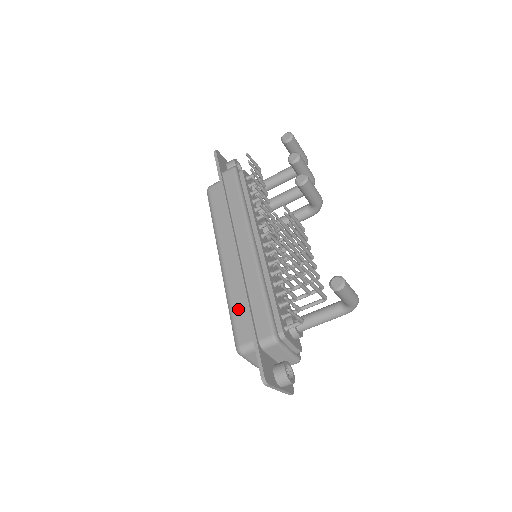
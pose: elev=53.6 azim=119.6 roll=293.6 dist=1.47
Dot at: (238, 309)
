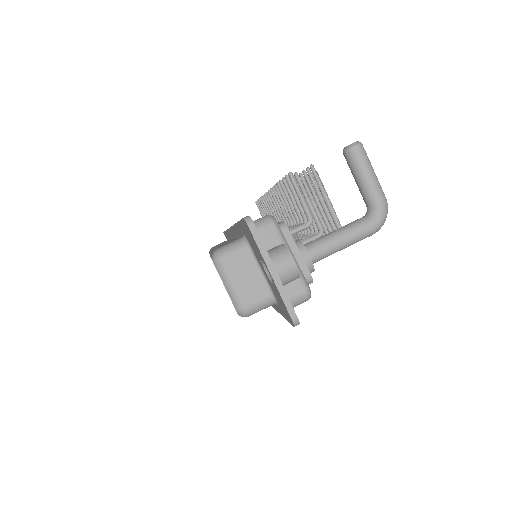
Dot at: occluded
